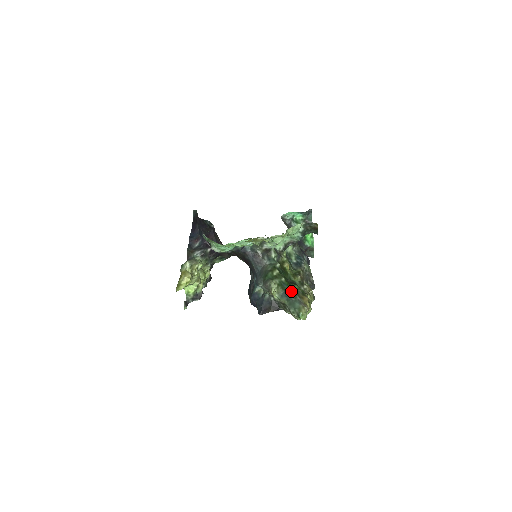
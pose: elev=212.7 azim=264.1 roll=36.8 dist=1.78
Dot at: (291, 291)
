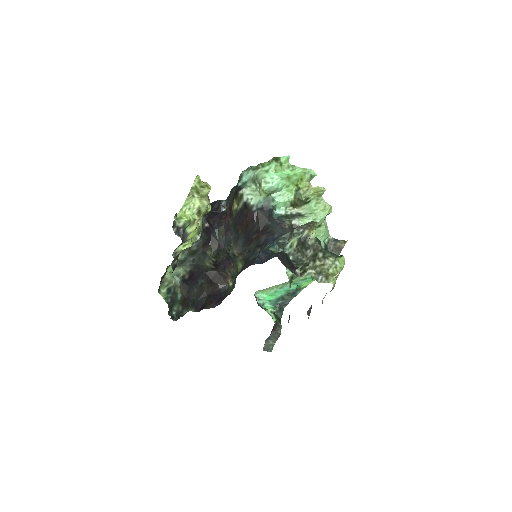
Dot at: occluded
